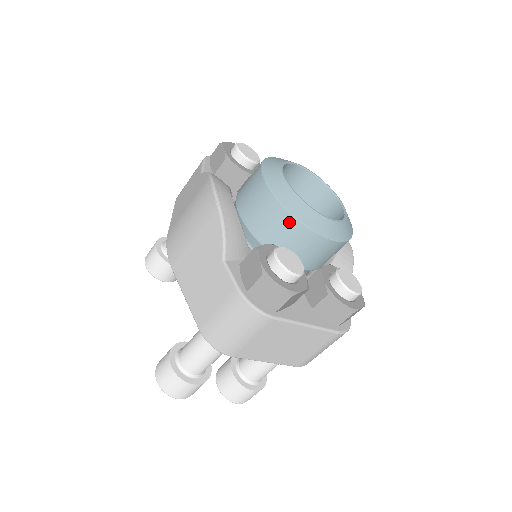
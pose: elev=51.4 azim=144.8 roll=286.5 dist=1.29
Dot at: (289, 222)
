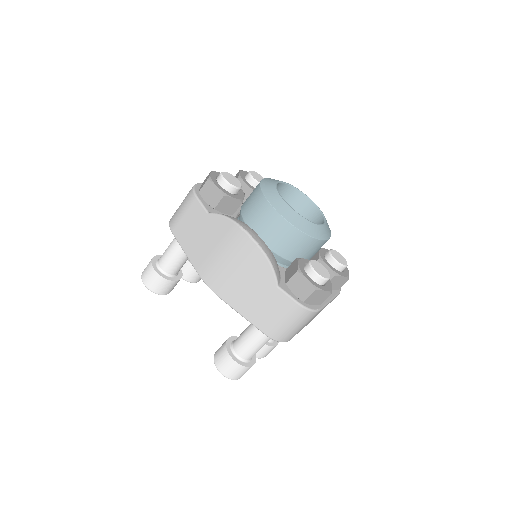
Dot at: (307, 241)
